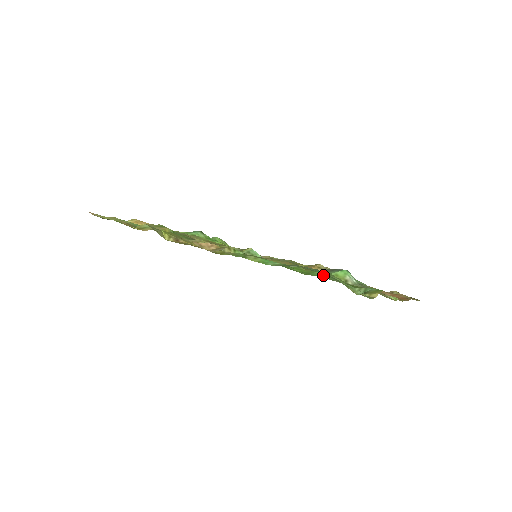
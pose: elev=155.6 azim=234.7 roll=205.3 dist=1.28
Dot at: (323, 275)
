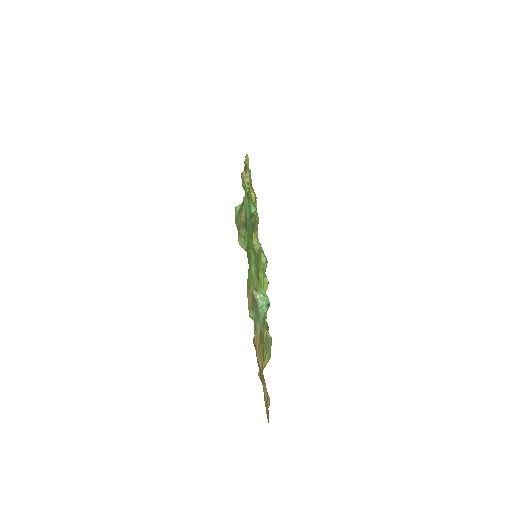
Dot at: (245, 195)
